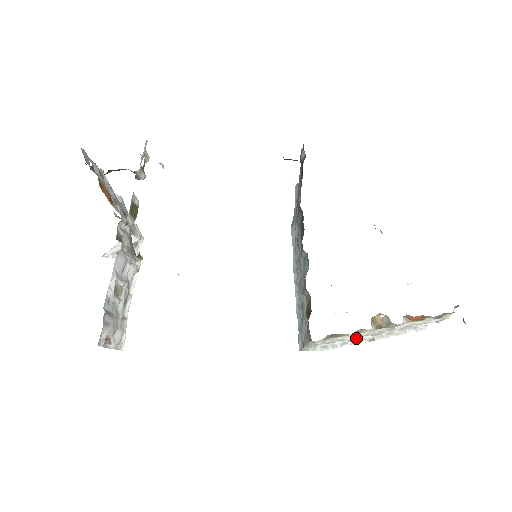
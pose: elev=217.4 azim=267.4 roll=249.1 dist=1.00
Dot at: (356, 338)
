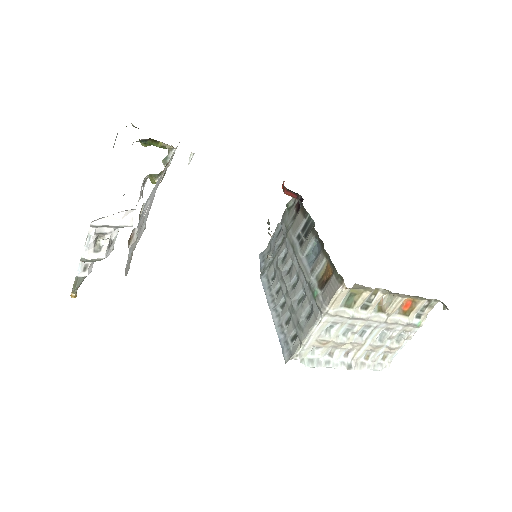
Dot at: (347, 342)
